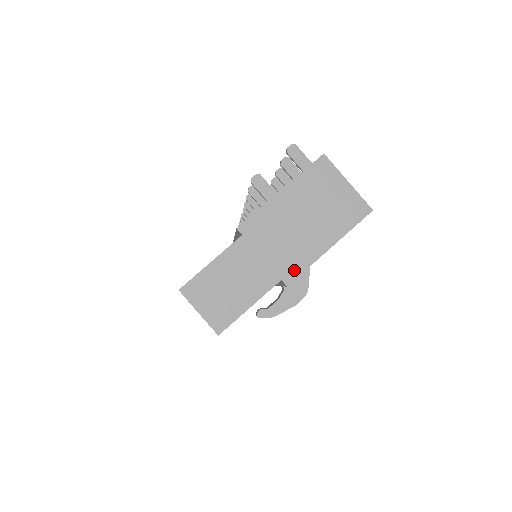
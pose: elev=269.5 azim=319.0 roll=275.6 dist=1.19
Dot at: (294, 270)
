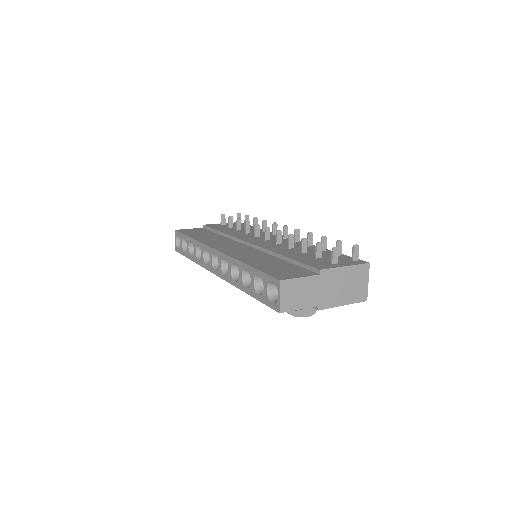
Dot at: (325, 305)
